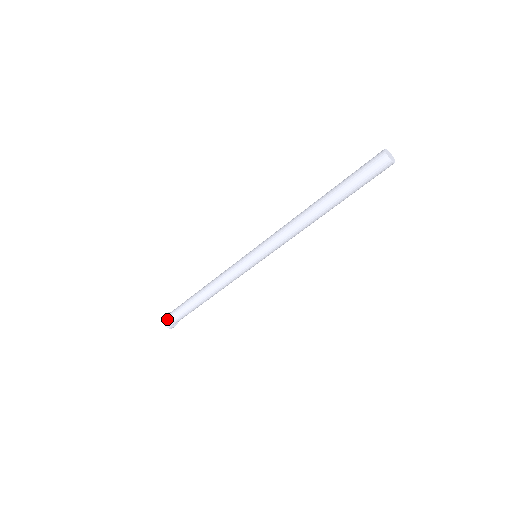
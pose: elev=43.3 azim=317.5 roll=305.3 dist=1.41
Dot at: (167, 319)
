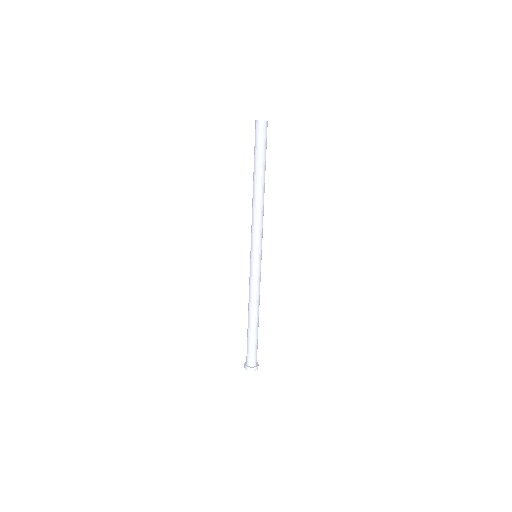
Dot at: (248, 365)
